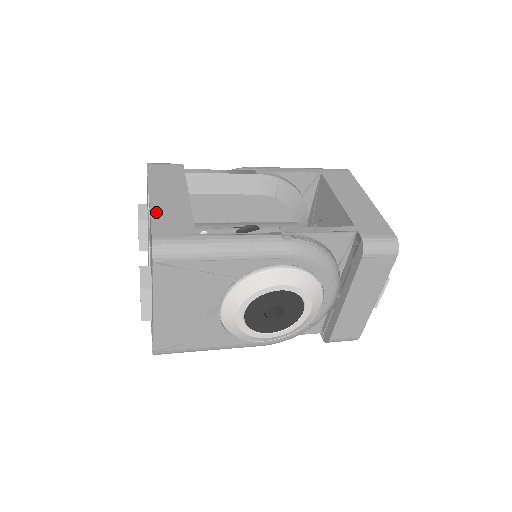
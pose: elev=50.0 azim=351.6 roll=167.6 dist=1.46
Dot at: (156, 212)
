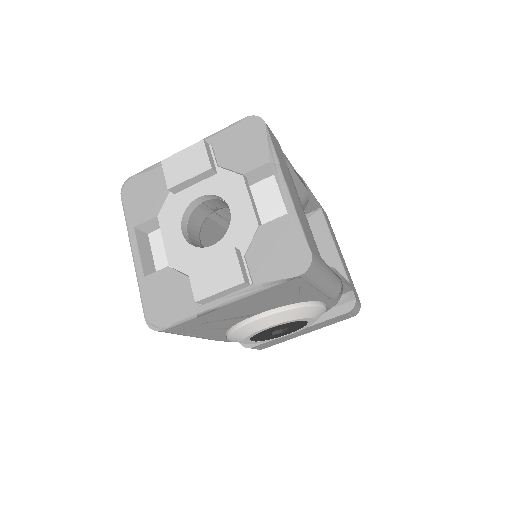
Dot at: (299, 212)
